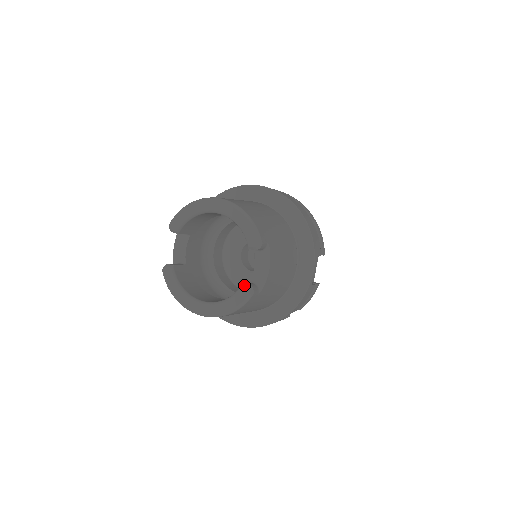
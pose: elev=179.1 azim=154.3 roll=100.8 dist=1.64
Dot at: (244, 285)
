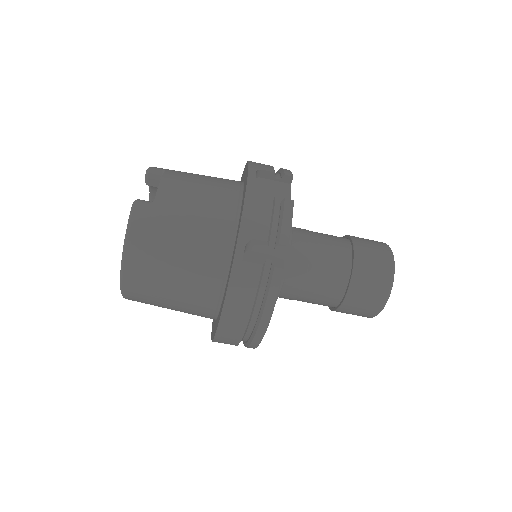
Dot at: occluded
